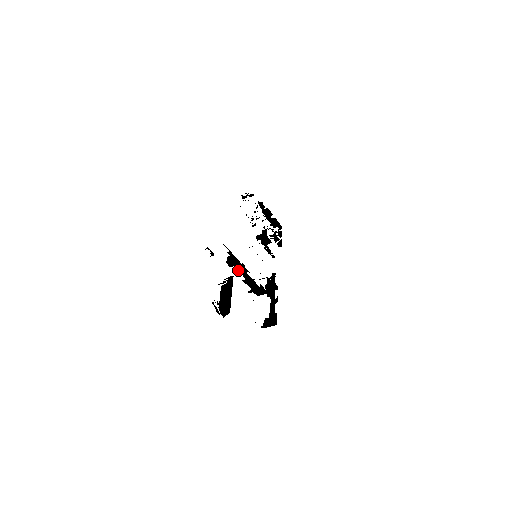
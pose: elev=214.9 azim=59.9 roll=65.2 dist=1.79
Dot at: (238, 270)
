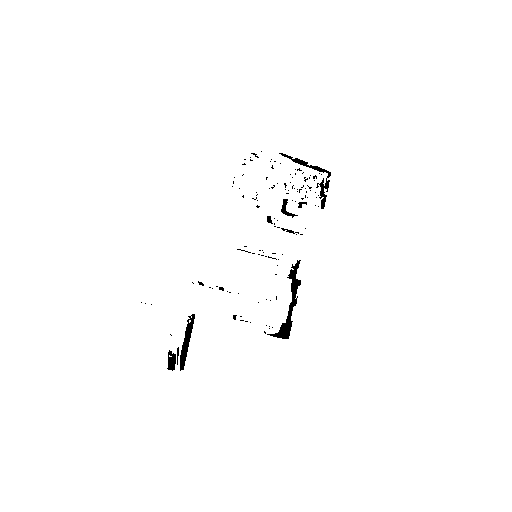
Dot at: (220, 289)
